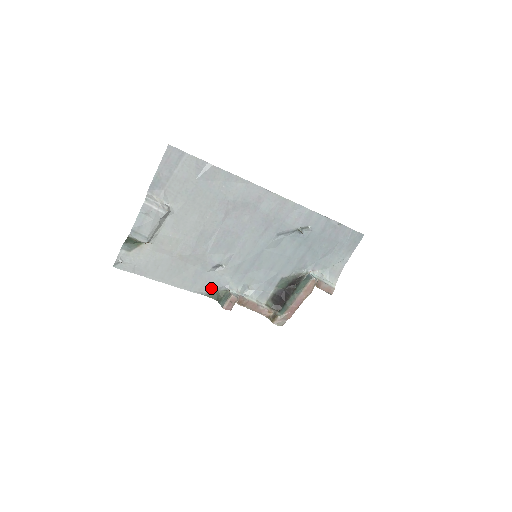
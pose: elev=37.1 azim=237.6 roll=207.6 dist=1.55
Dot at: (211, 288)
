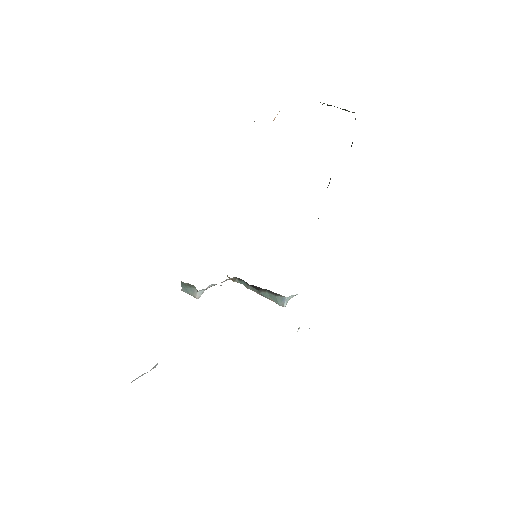
Dot at: occluded
